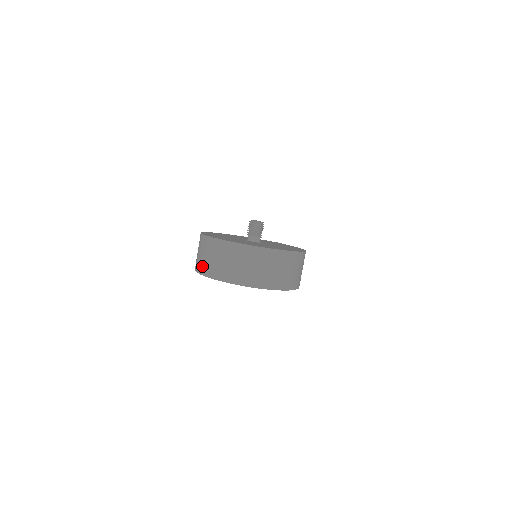
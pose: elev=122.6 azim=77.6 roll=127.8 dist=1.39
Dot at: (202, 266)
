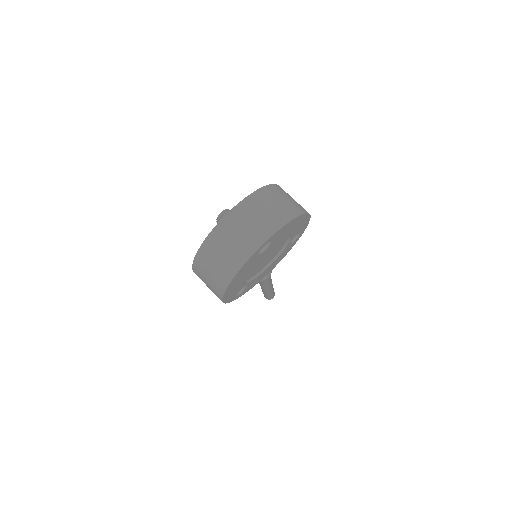
Dot at: (222, 277)
